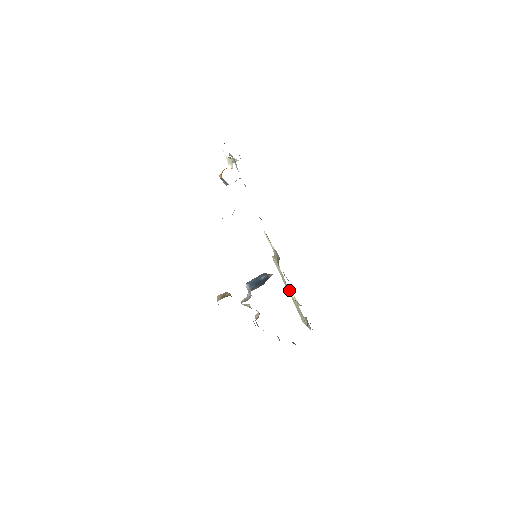
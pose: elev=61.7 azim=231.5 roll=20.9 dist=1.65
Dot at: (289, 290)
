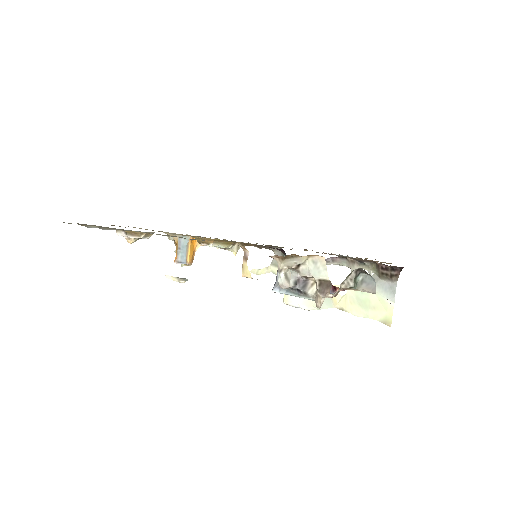
Dot at: (331, 298)
